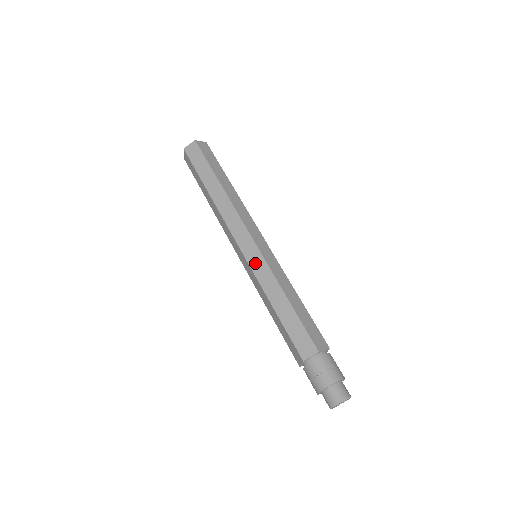
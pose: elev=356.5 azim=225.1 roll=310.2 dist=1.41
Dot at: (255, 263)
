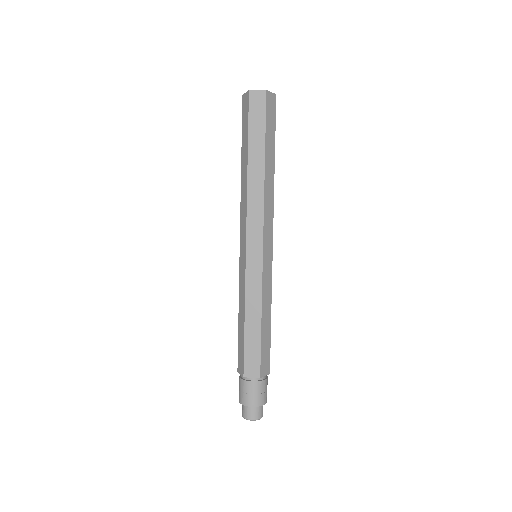
Dot at: (241, 268)
